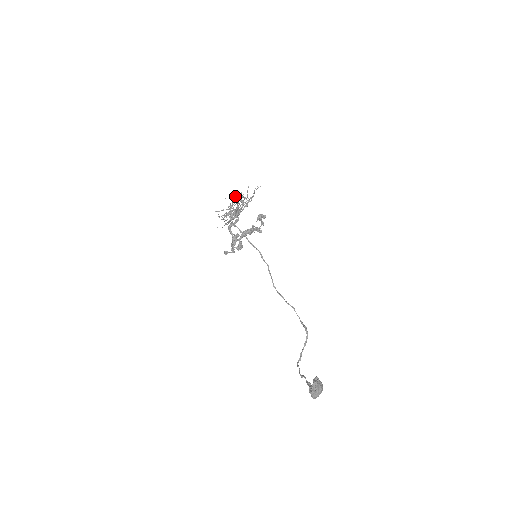
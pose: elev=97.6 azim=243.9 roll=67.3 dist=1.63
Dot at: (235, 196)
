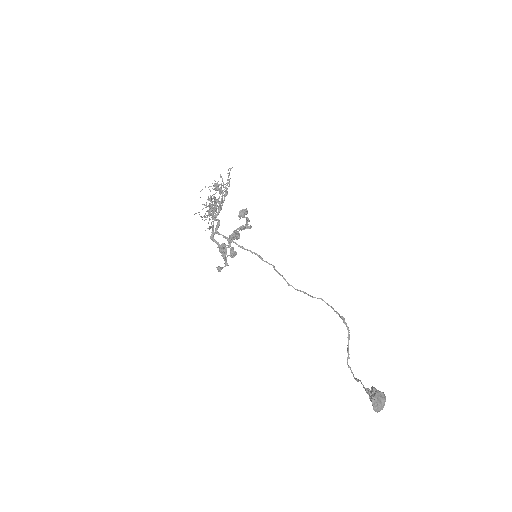
Dot at: (210, 186)
